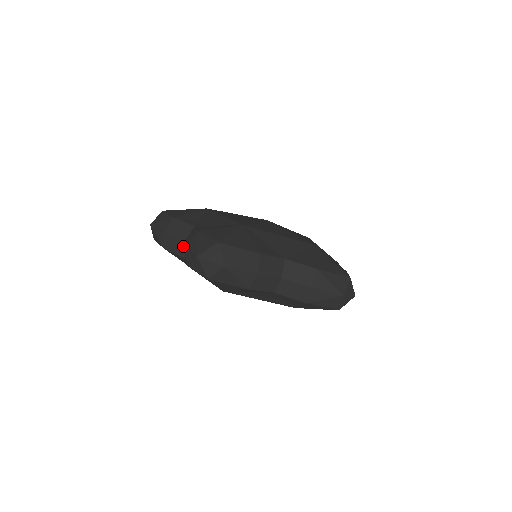
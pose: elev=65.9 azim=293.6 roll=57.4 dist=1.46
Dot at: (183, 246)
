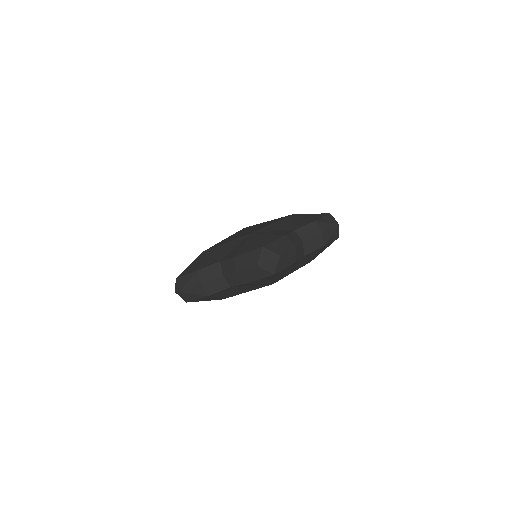
Dot at: (224, 280)
